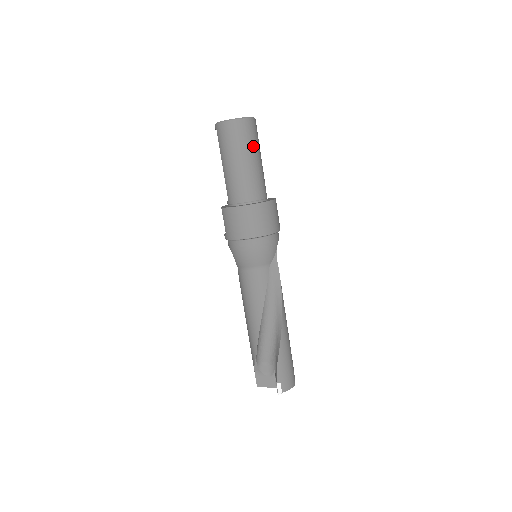
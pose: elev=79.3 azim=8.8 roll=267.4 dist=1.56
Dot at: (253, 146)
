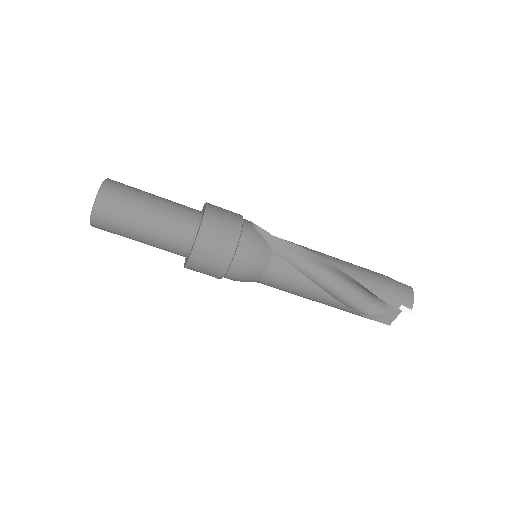
Dot at: (134, 201)
